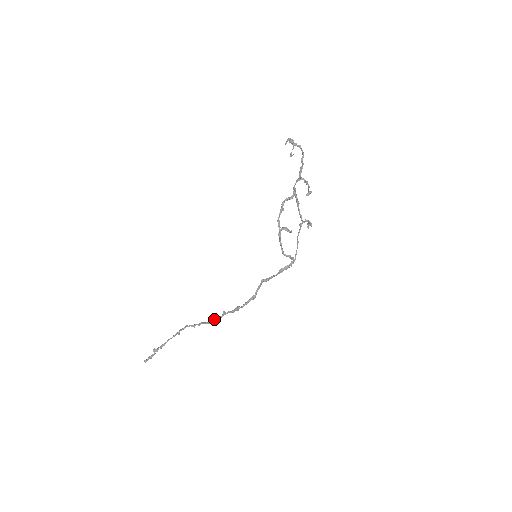
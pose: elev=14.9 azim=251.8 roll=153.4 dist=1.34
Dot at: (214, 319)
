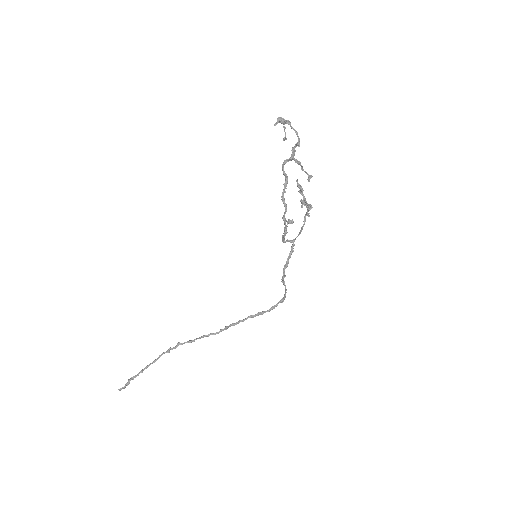
Dot at: (226, 329)
